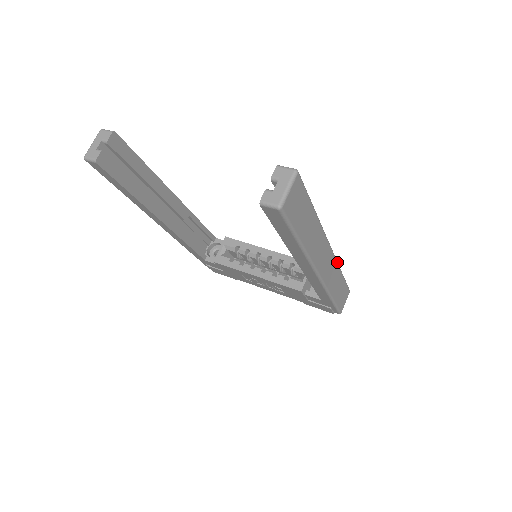
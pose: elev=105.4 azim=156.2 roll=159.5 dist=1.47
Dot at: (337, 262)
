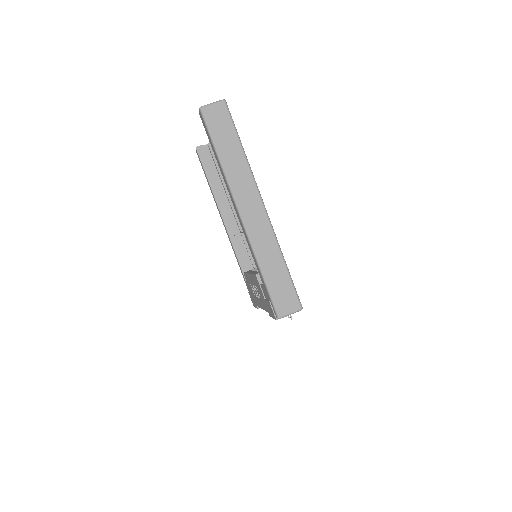
Dot at: (275, 235)
